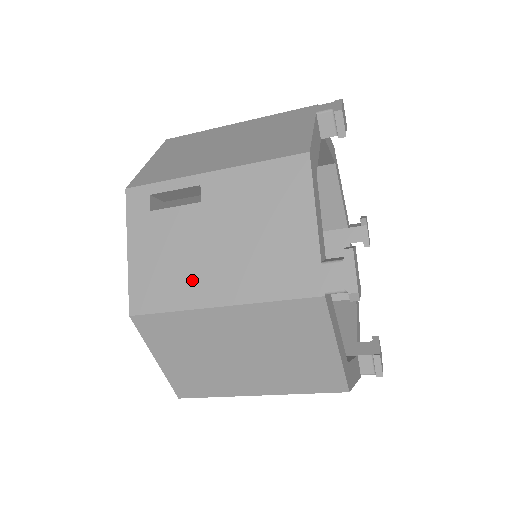
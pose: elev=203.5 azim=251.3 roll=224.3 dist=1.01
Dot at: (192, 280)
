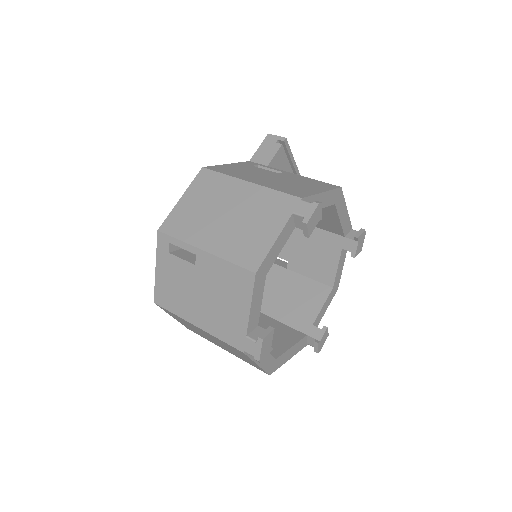
Dot at: (185, 304)
